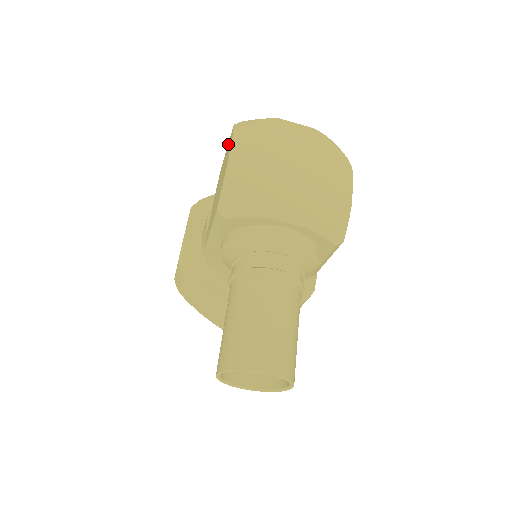
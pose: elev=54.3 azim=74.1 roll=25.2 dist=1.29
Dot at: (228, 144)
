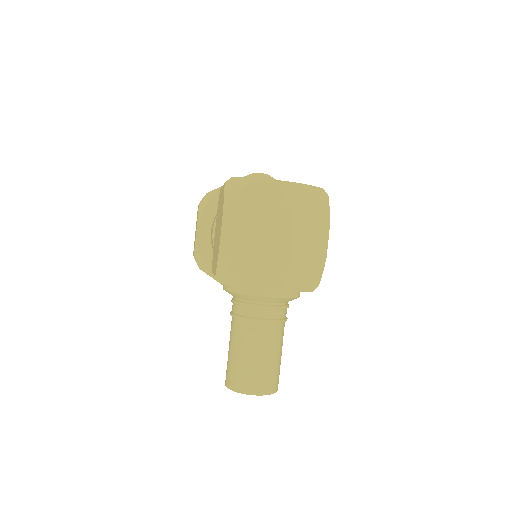
Dot at: (222, 190)
